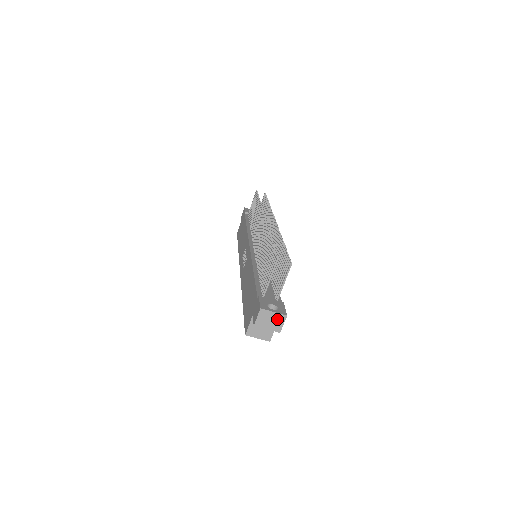
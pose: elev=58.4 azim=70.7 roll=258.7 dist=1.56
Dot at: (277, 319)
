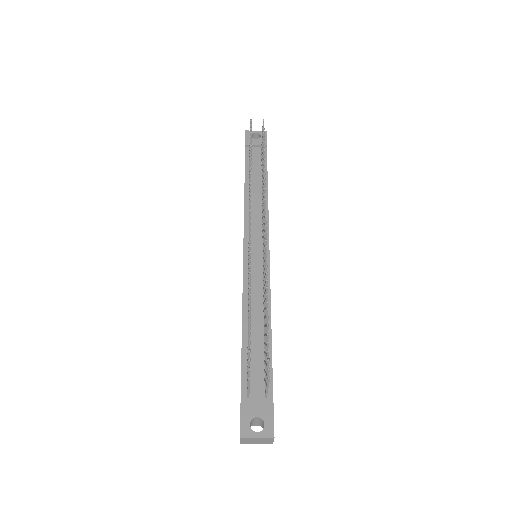
Dot at: (264, 440)
